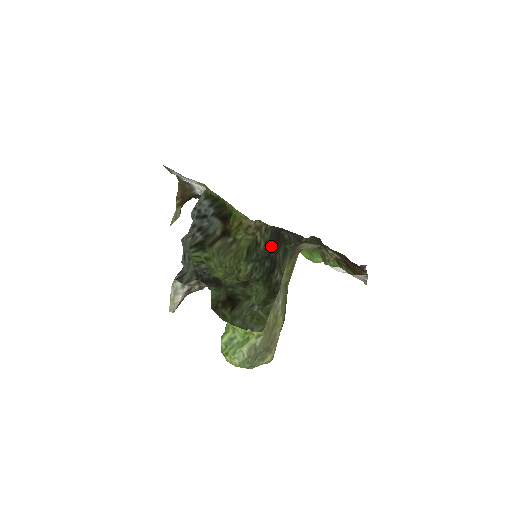
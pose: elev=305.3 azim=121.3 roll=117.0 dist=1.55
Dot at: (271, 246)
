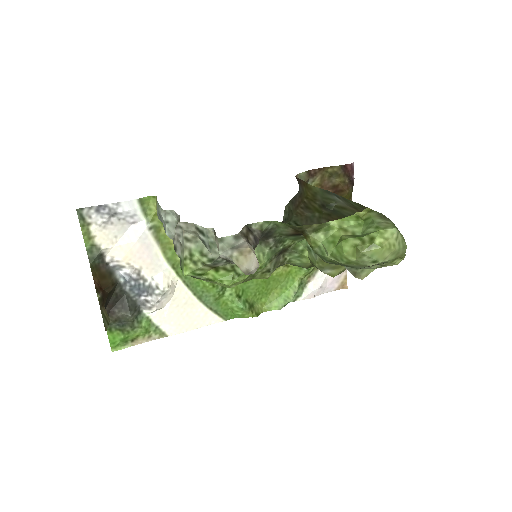
Dot at: occluded
